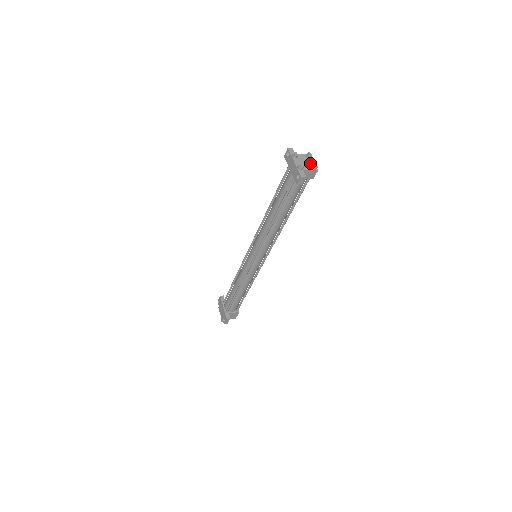
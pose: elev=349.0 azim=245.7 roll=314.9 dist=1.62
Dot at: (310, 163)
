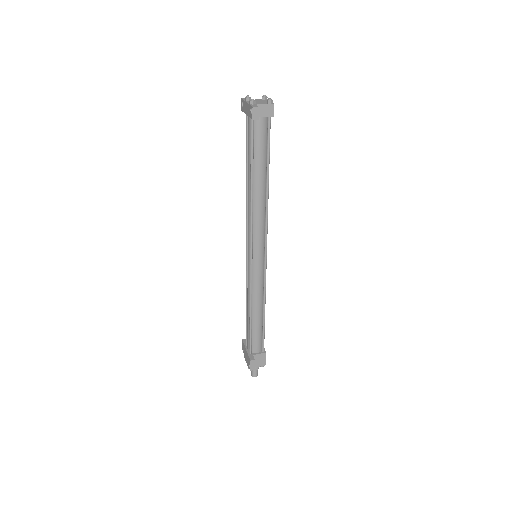
Dot at: (265, 102)
